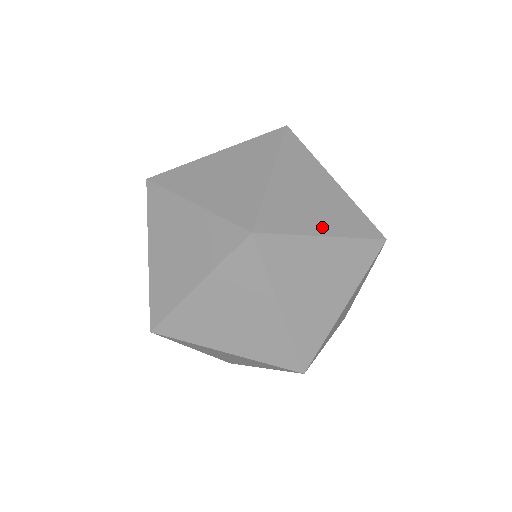
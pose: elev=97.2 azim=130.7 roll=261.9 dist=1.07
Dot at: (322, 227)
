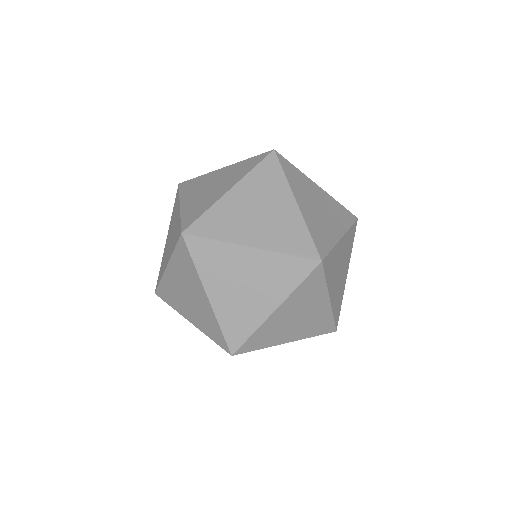
Dot at: (252, 239)
